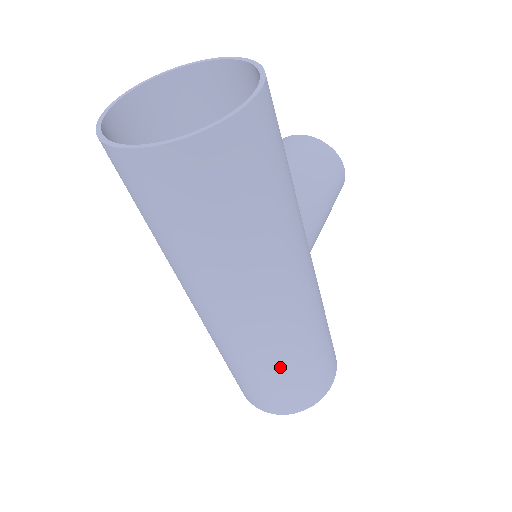
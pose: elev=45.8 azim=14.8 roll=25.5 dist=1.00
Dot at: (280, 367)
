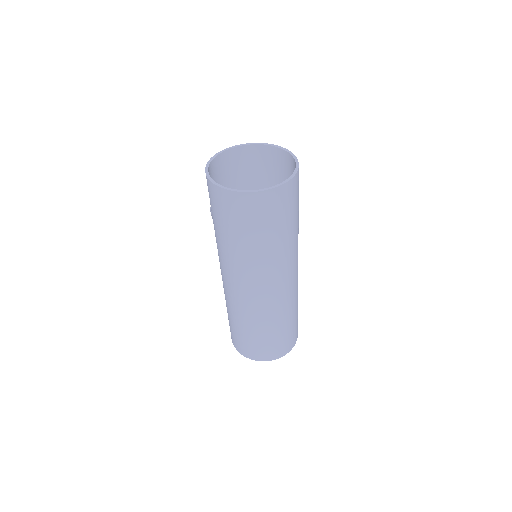
Dot at: (291, 314)
